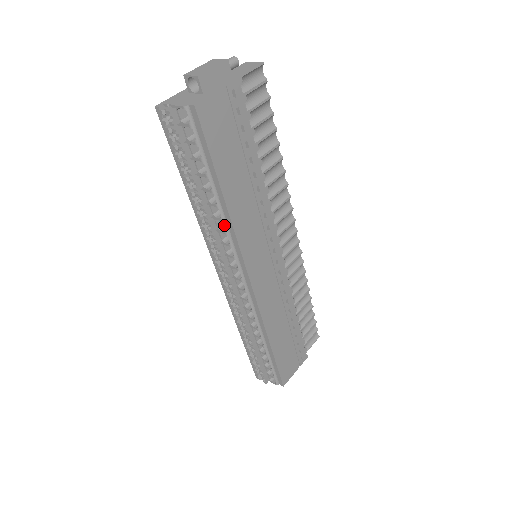
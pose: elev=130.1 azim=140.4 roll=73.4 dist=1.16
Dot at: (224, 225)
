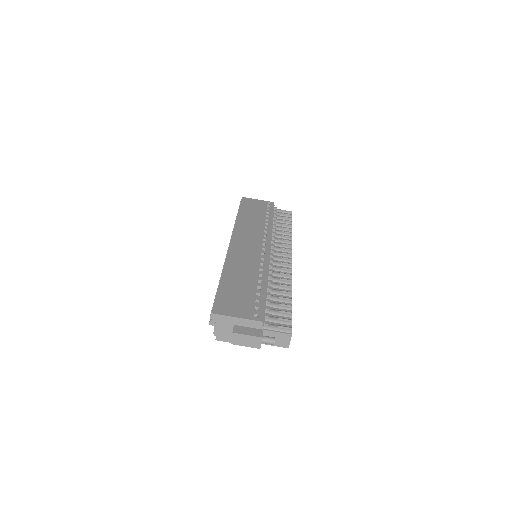
Dot at: occluded
